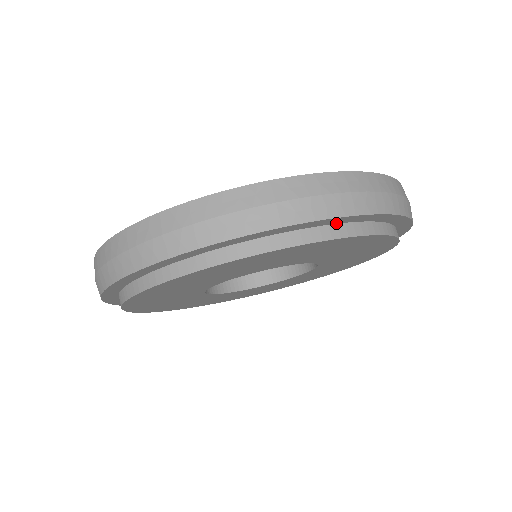
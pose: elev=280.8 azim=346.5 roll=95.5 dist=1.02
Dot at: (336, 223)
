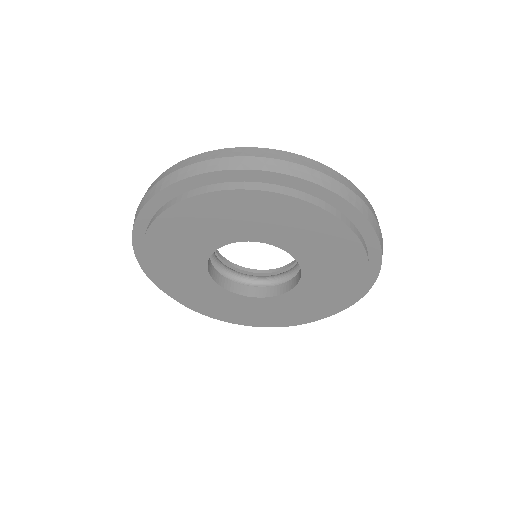
Dot at: (297, 189)
